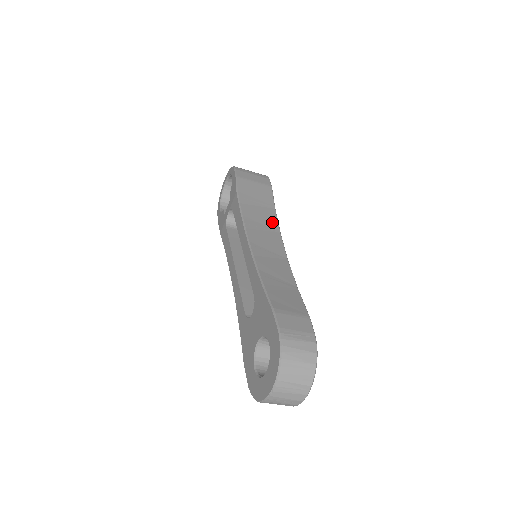
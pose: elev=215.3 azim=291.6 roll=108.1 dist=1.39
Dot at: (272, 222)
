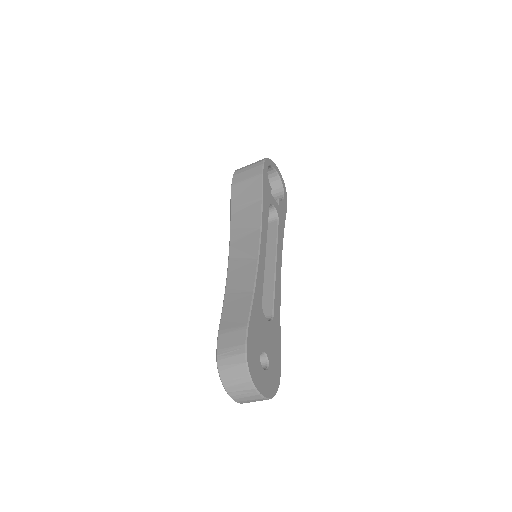
Dot at: (255, 220)
